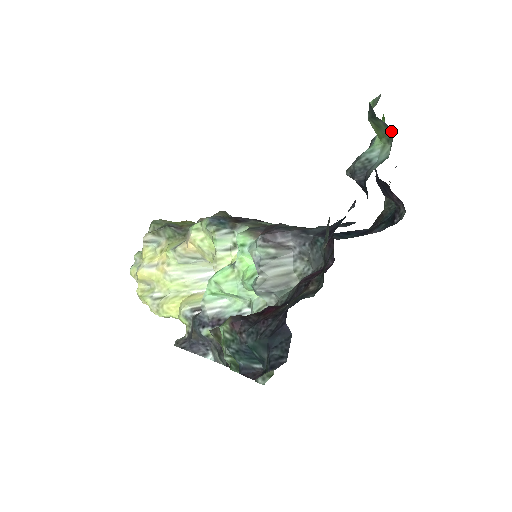
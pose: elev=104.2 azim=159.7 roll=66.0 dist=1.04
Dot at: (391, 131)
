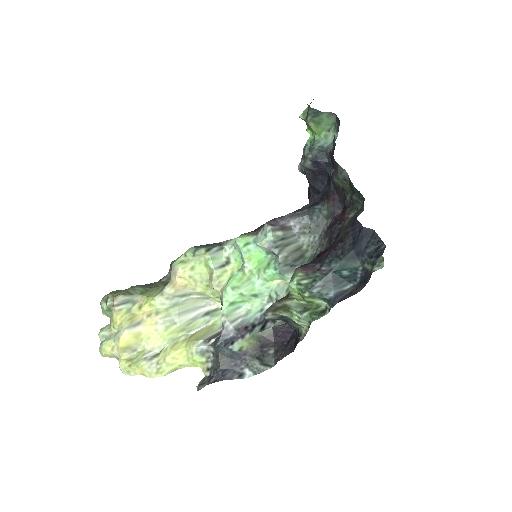
Dot at: (334, 118)
